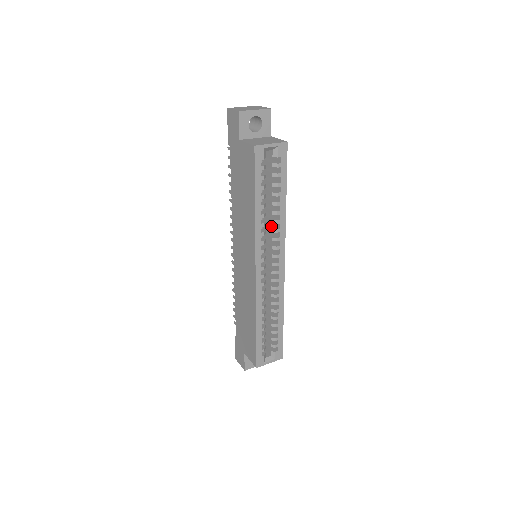
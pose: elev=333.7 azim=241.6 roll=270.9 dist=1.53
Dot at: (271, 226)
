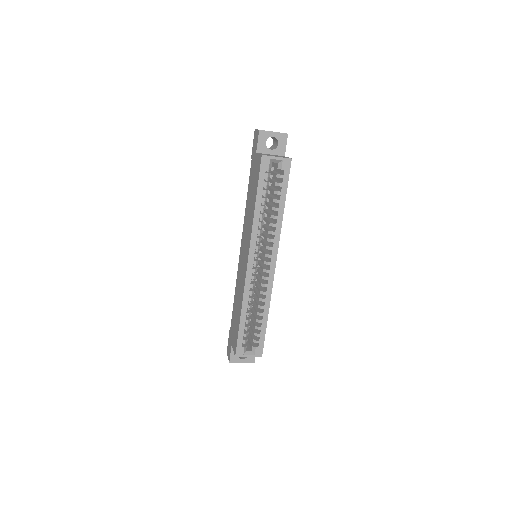
Dot at: (270, 229)
